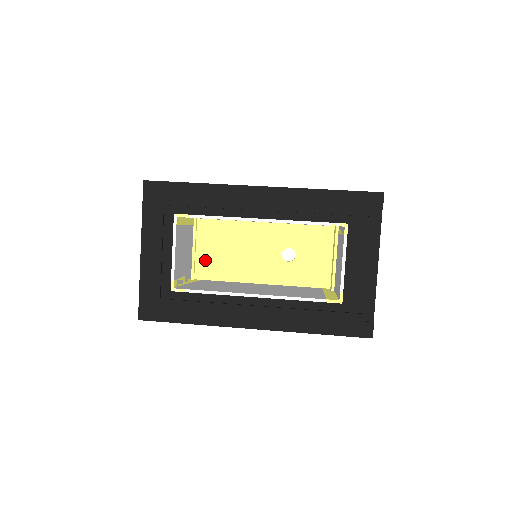
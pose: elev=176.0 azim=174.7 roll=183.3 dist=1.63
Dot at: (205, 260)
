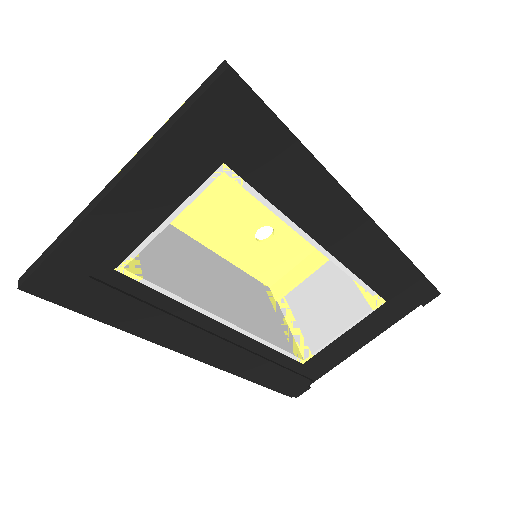
Dot at: occluded
